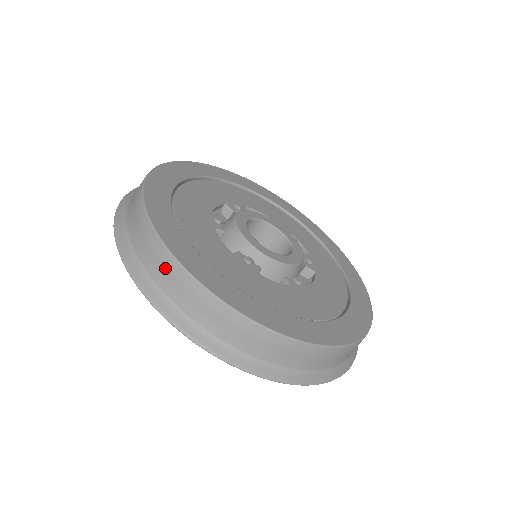
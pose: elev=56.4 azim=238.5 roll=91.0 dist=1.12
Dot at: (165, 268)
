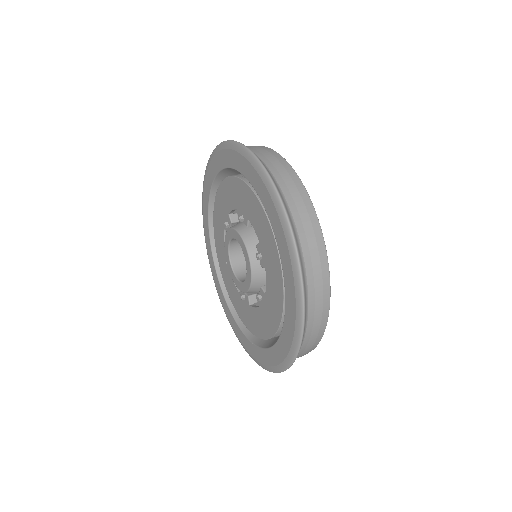
Dot at: (301, 201)
